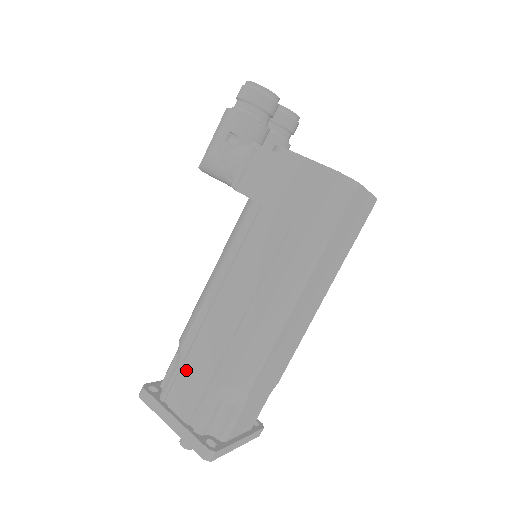
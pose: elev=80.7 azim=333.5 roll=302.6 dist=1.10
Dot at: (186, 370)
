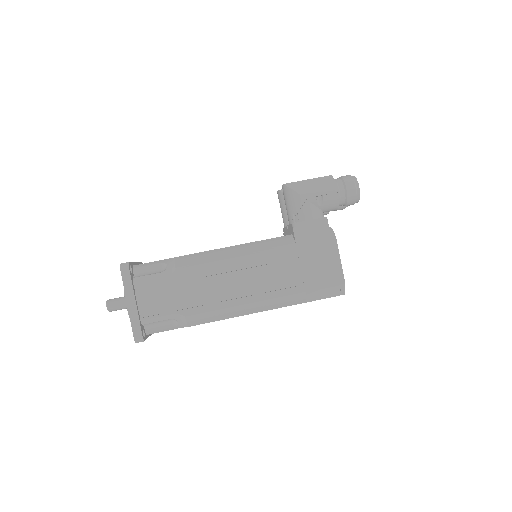
Dot at: (167, 284)
